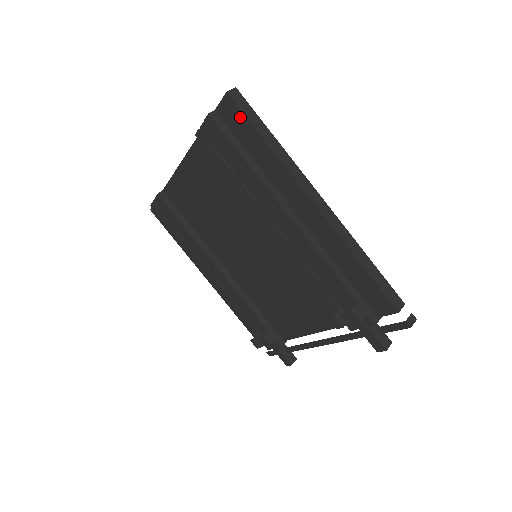
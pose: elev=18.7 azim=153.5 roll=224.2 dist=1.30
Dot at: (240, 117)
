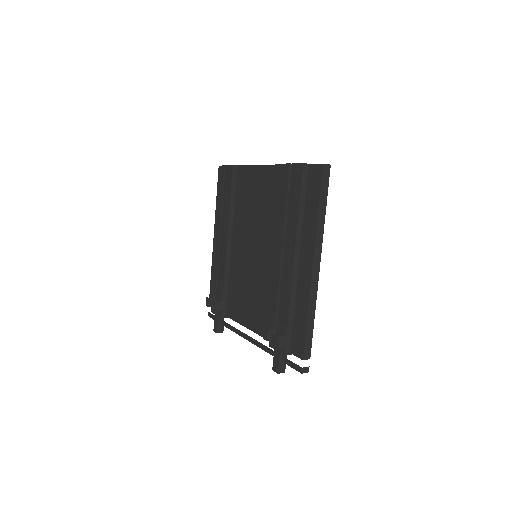
Dot at: (318, 183)
